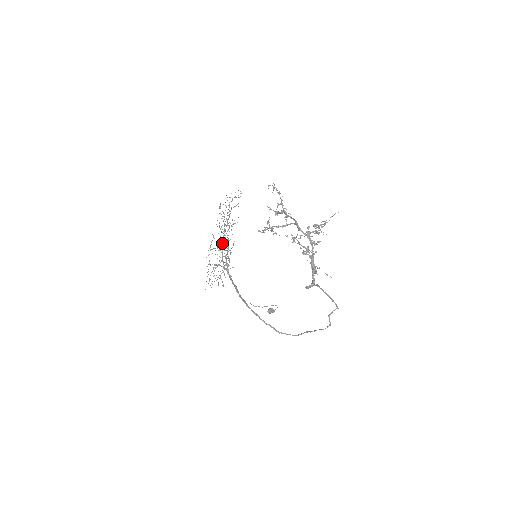
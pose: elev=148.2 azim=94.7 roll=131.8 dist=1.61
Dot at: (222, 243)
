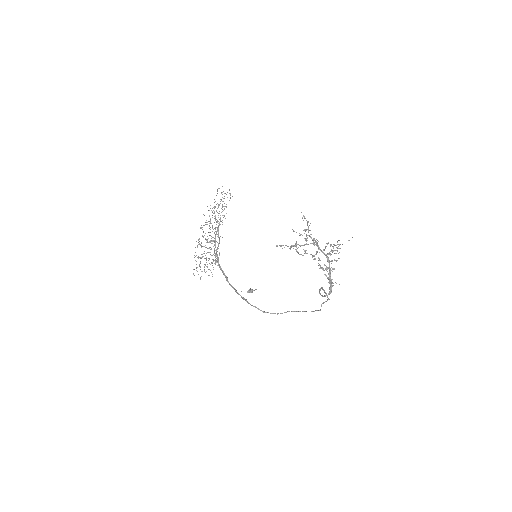
Dot at: (215, 239)
